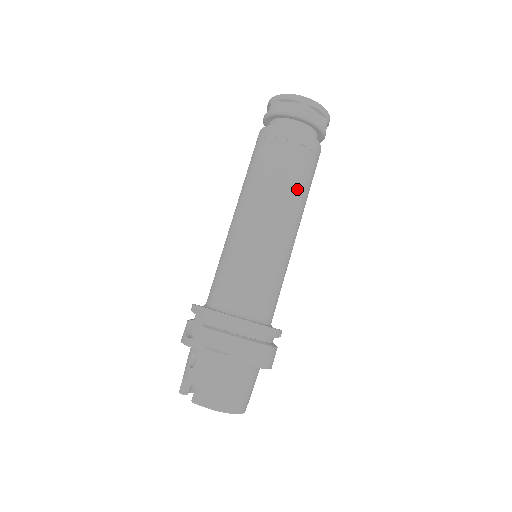
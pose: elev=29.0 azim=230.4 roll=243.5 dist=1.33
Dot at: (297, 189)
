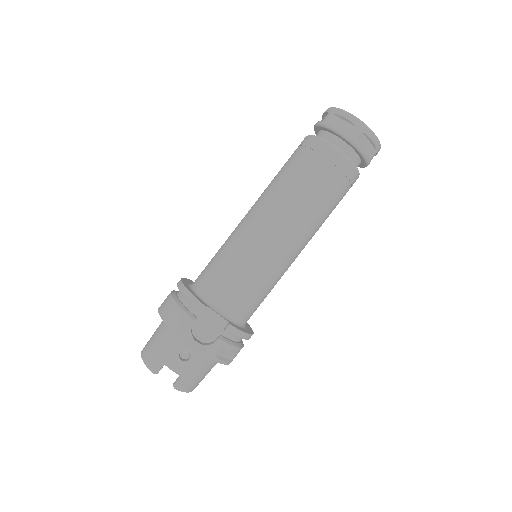
Dot at: occluded
